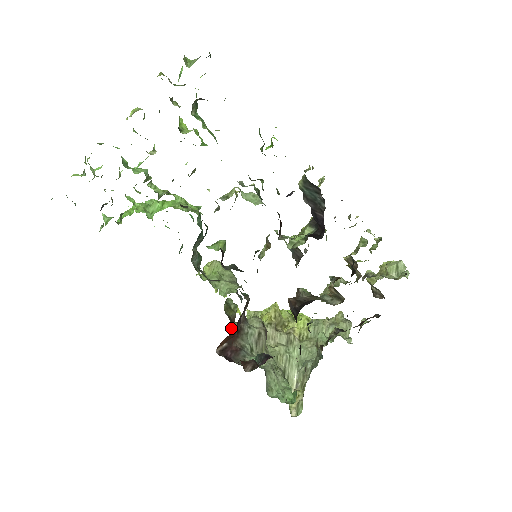
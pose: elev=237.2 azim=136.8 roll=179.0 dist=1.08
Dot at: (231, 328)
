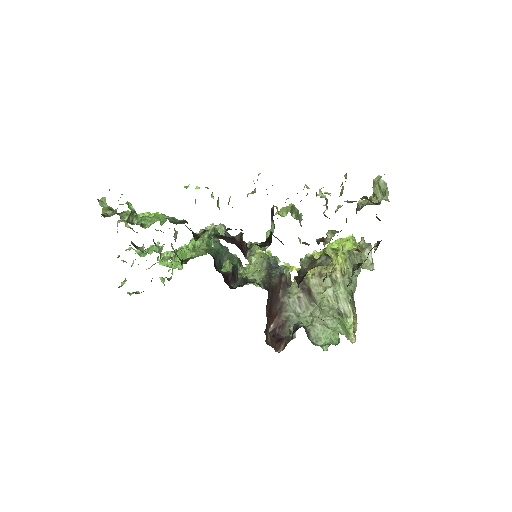
Dot at: occluded
